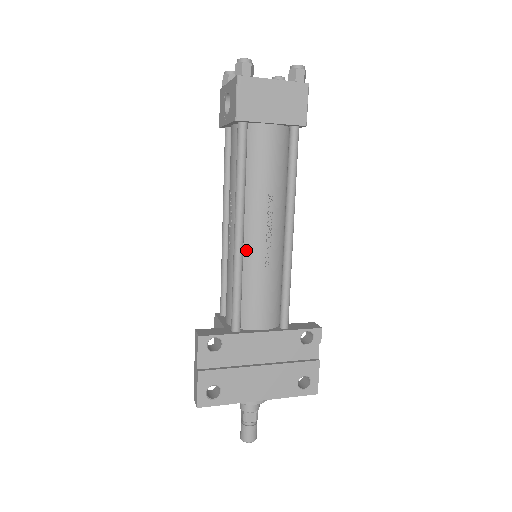
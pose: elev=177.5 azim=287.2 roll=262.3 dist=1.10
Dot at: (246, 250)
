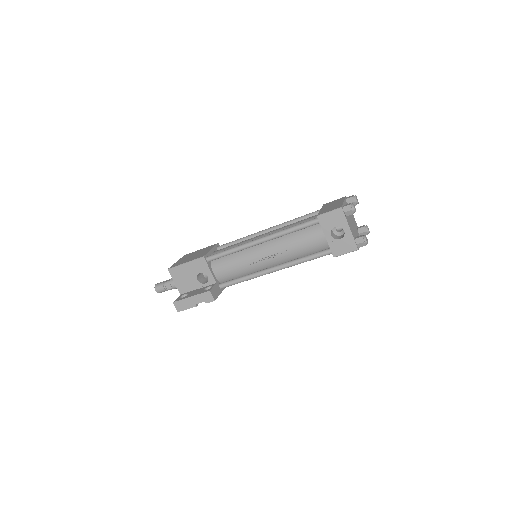
Dot at: occluded
